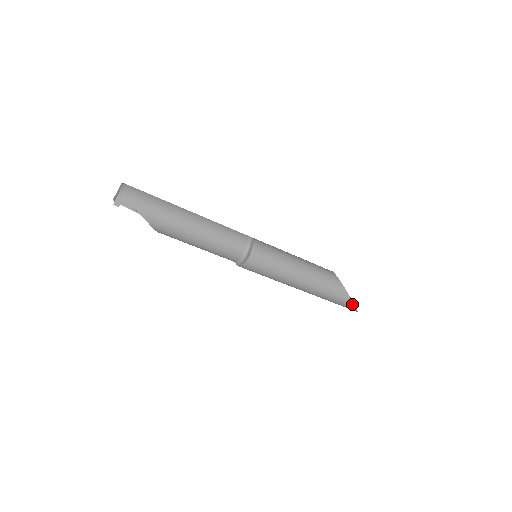
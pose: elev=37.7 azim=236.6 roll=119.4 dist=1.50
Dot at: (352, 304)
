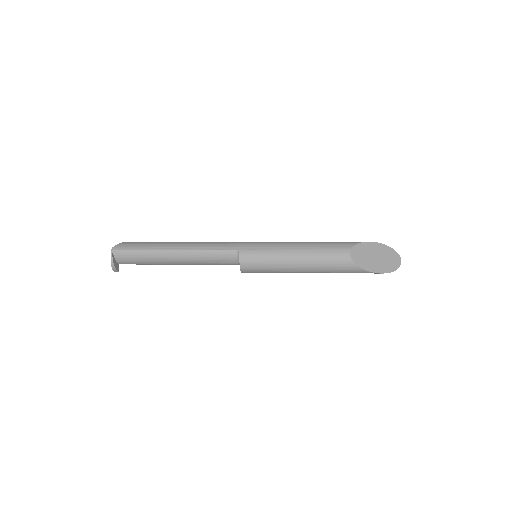
Dot at: (381, 273)
